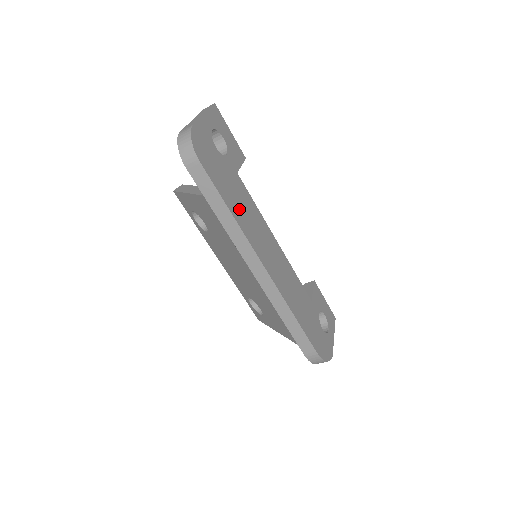
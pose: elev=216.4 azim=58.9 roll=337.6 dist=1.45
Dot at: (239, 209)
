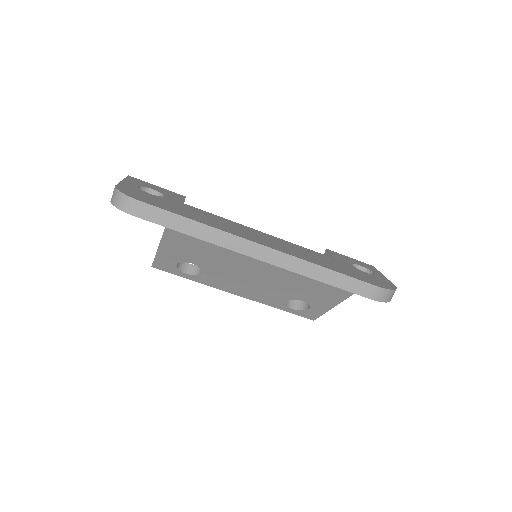
Dot at: (204, 220)
